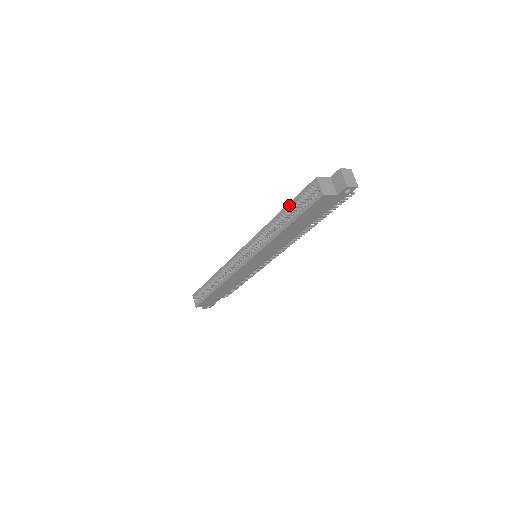
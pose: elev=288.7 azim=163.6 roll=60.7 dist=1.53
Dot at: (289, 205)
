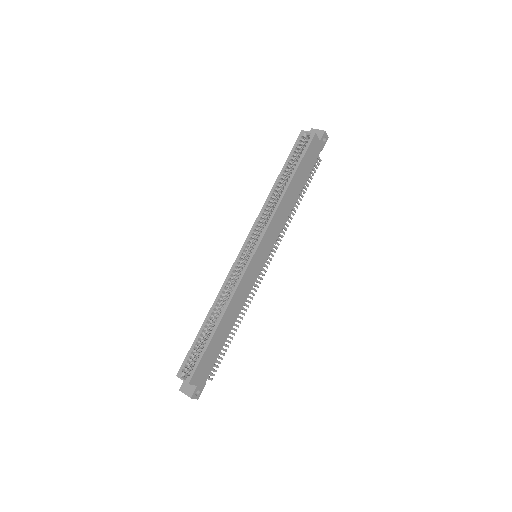
Dot at: (285, 165)
